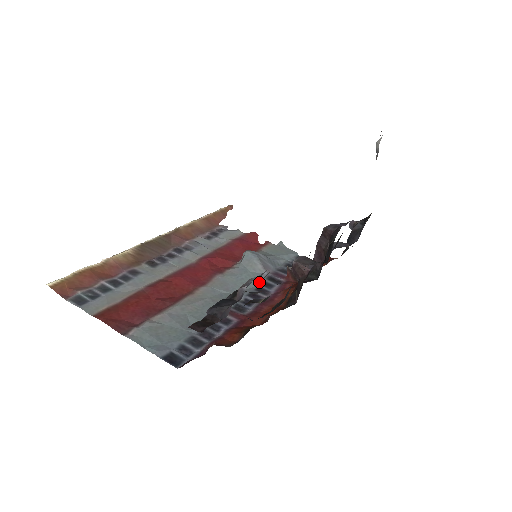
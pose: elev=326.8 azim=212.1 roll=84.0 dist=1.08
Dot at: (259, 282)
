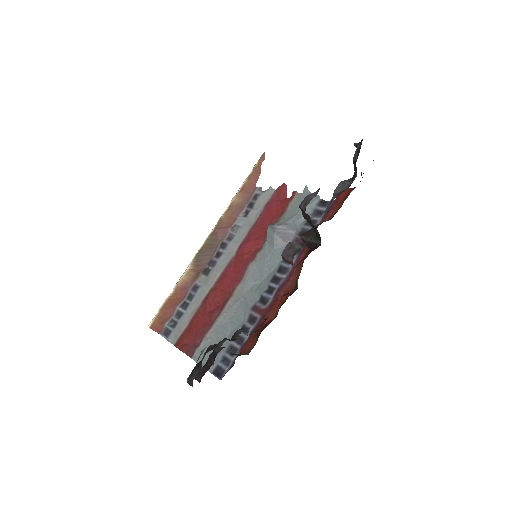
Dot at: (281, 259)
